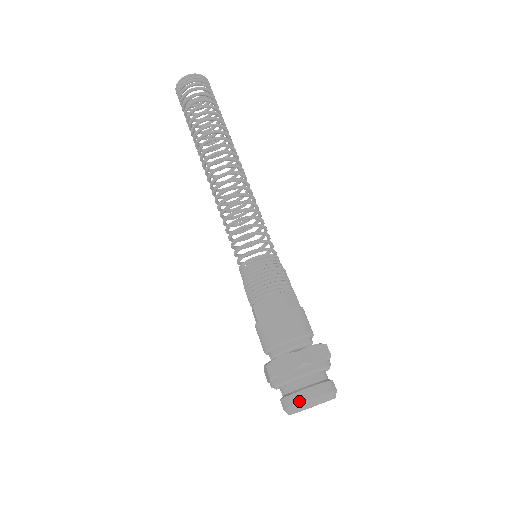
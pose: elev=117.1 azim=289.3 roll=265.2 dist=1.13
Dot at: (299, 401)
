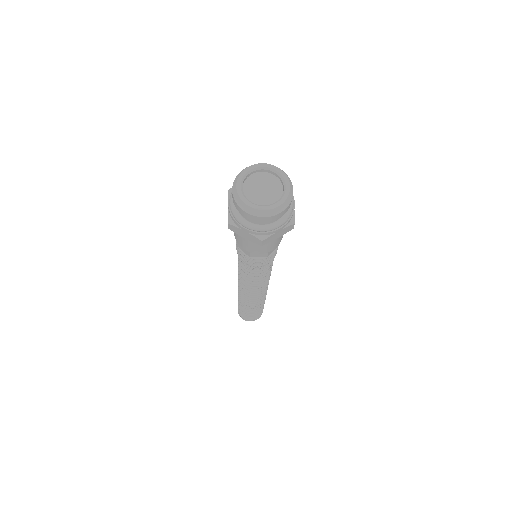
Dot at: occluded
